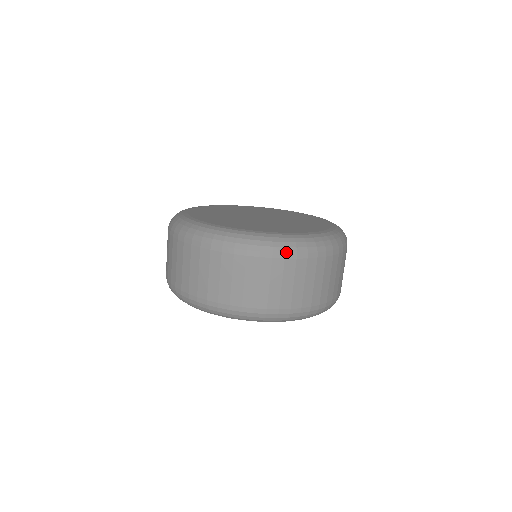
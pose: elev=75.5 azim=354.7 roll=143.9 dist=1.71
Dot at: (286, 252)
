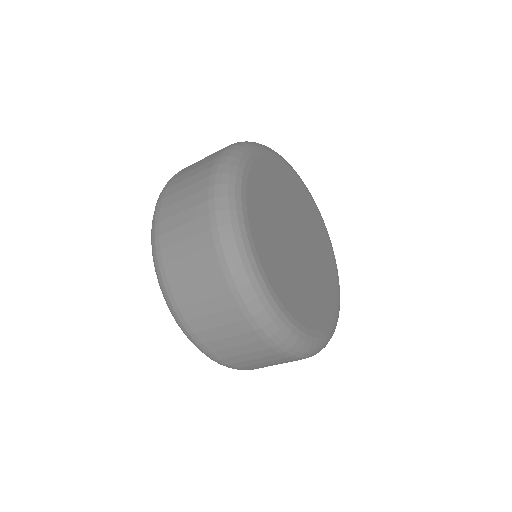
Dot at: (271, 338)
